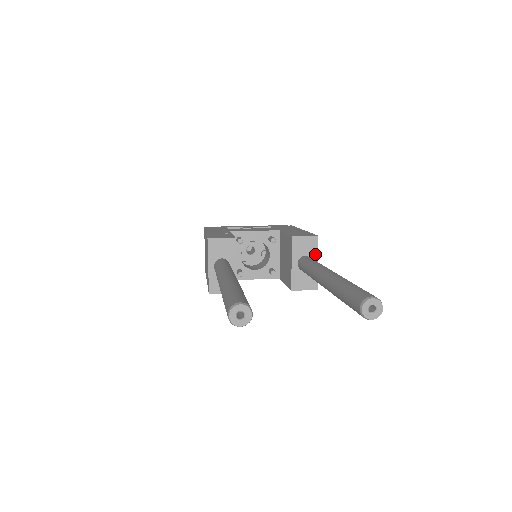
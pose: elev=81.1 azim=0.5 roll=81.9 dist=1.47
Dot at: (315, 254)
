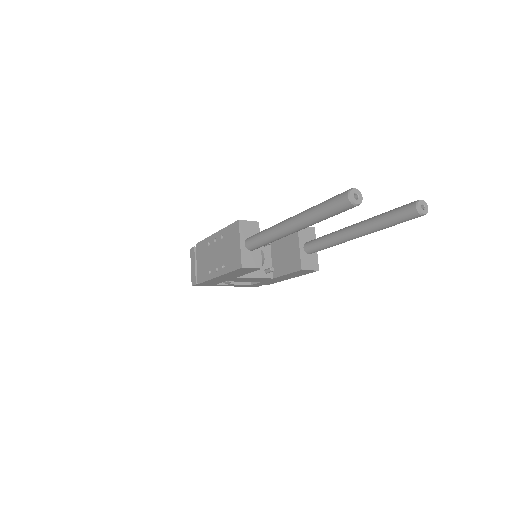
Dot at: occluded
